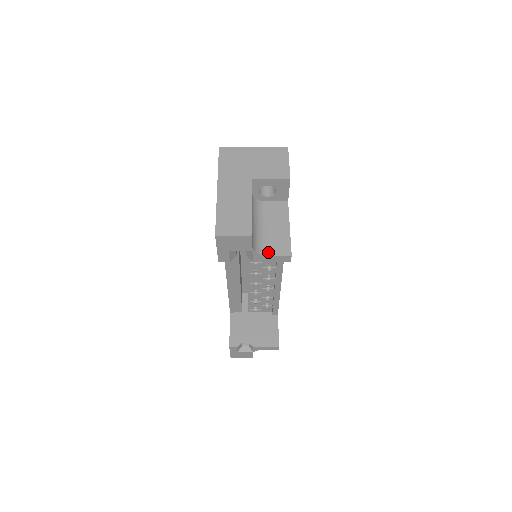
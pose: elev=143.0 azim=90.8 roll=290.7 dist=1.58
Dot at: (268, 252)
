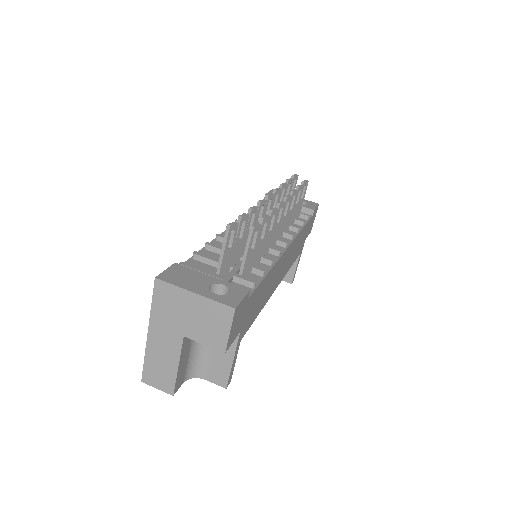
Dot at: (205, 377)
